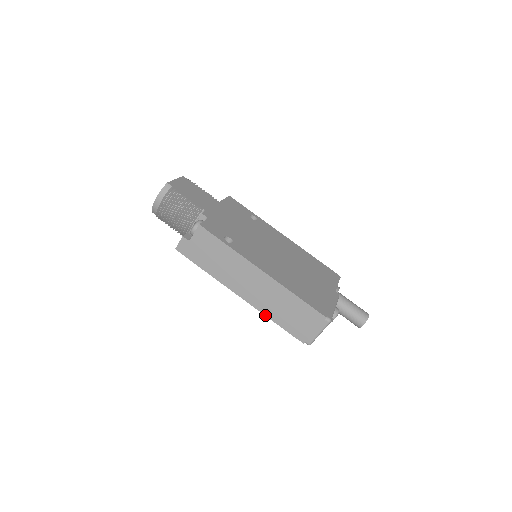
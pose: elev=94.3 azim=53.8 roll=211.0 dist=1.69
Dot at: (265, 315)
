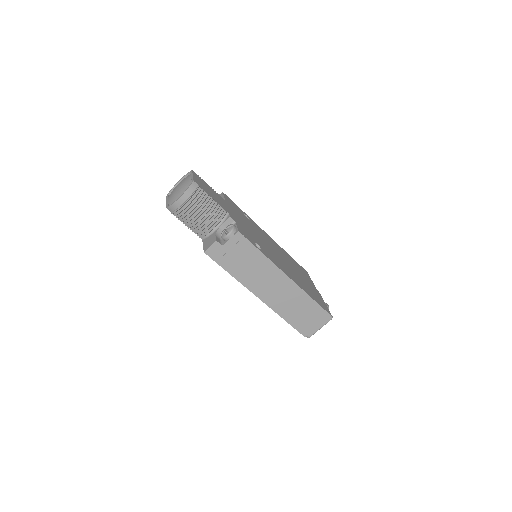
Dot at: (278, 314)
